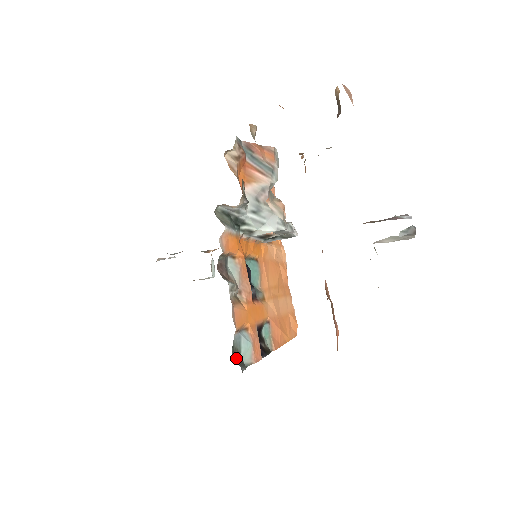
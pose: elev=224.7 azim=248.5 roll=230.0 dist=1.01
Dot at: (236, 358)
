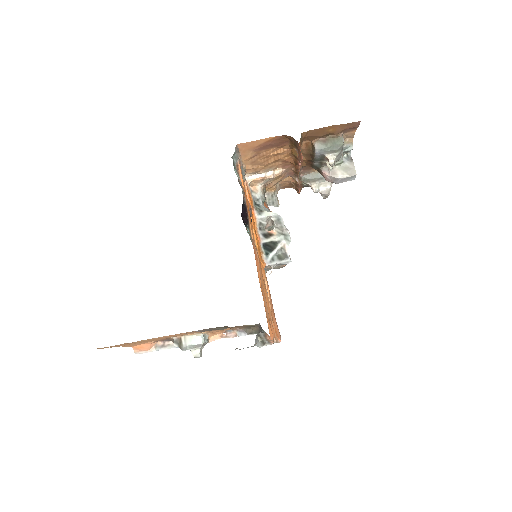
Dot at: occluded
